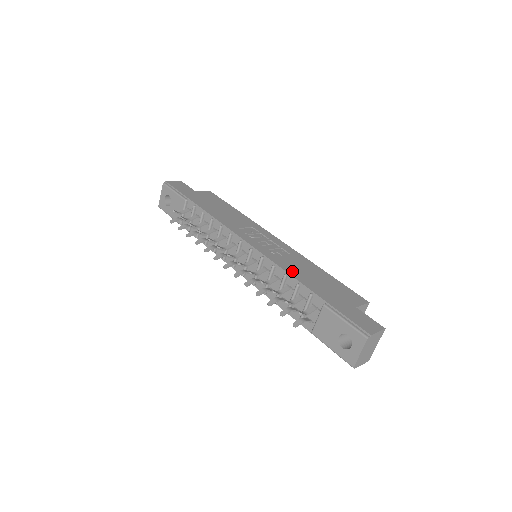
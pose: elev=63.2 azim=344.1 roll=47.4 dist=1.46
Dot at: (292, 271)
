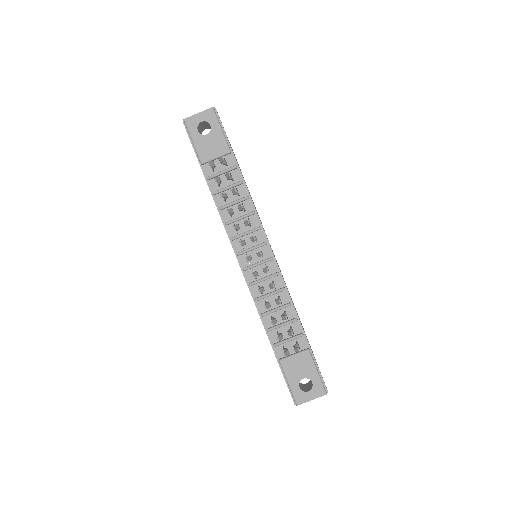
Dot at: occluded
